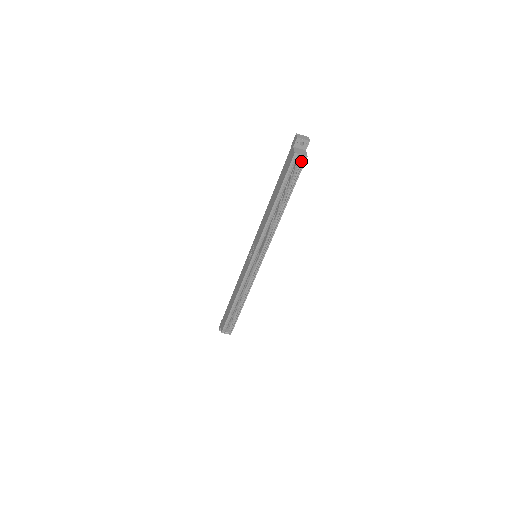
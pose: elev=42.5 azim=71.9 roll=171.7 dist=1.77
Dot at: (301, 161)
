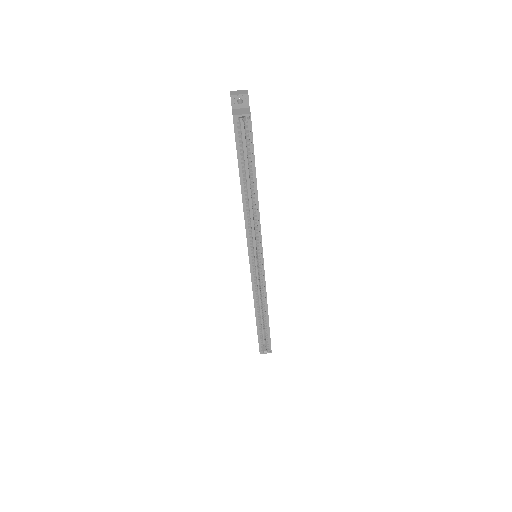
Dot at: (246, 123)
